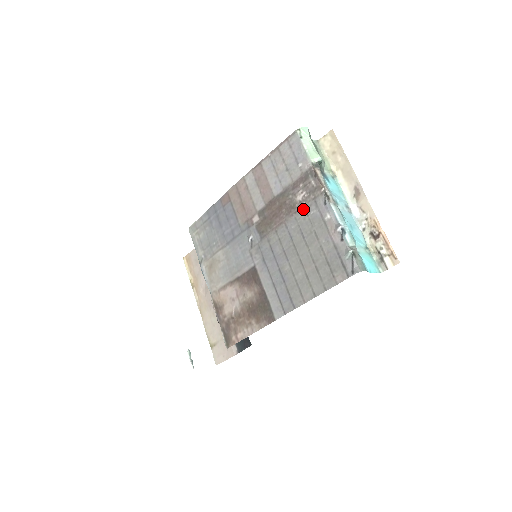
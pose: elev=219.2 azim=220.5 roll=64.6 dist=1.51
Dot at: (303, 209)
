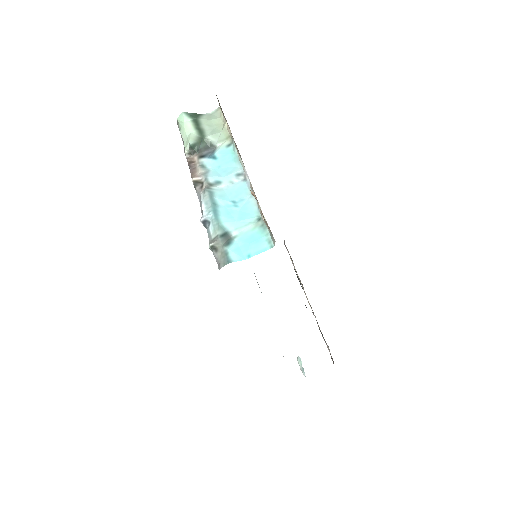
Dot at: occluded
